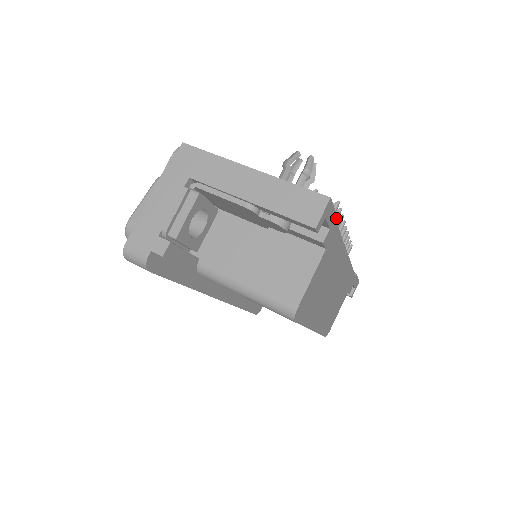
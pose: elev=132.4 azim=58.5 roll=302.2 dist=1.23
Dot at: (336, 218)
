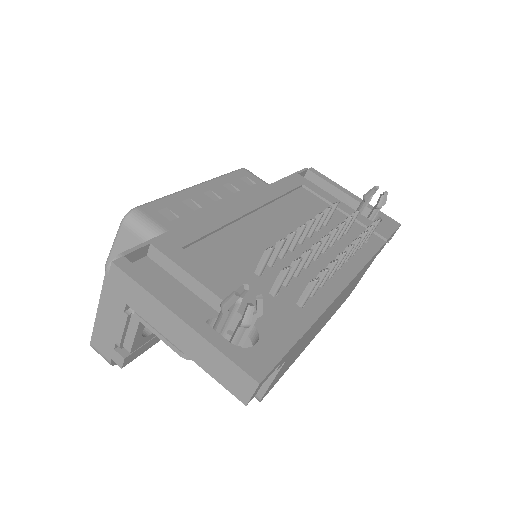
Dot at: (290, 349)
